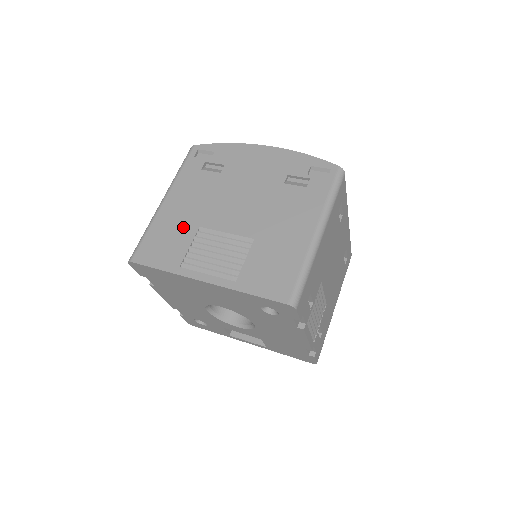
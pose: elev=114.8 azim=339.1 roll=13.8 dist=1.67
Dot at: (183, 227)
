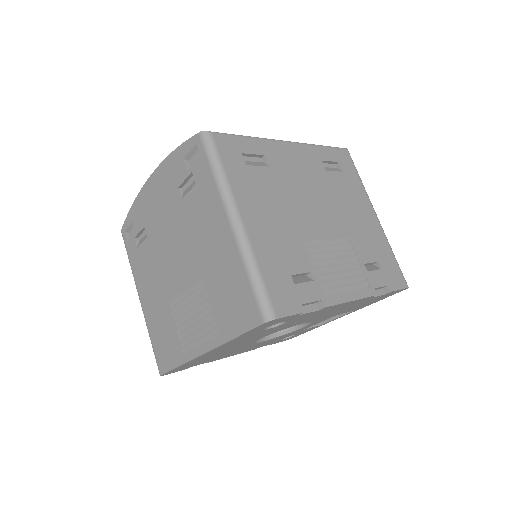
Dot at: (162, 314)
